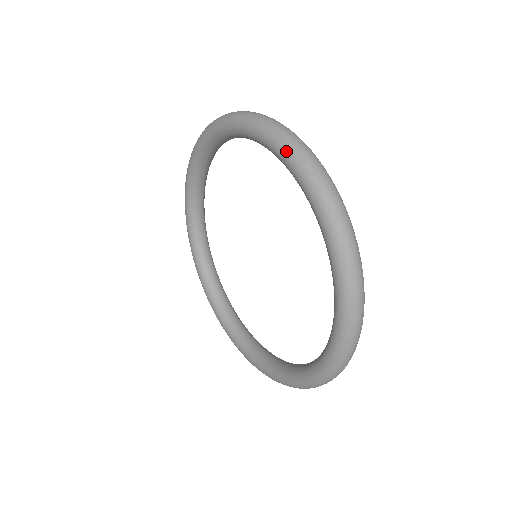
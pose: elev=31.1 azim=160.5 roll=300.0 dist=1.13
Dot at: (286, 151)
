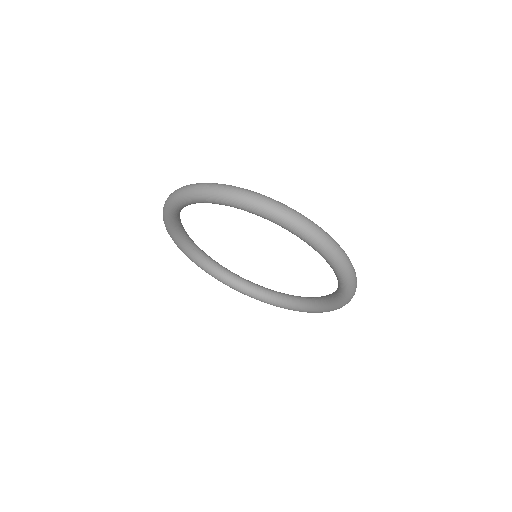
Dot at: (341, 271)
